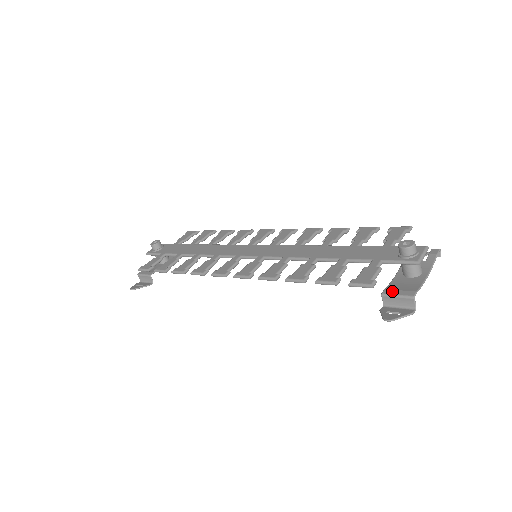
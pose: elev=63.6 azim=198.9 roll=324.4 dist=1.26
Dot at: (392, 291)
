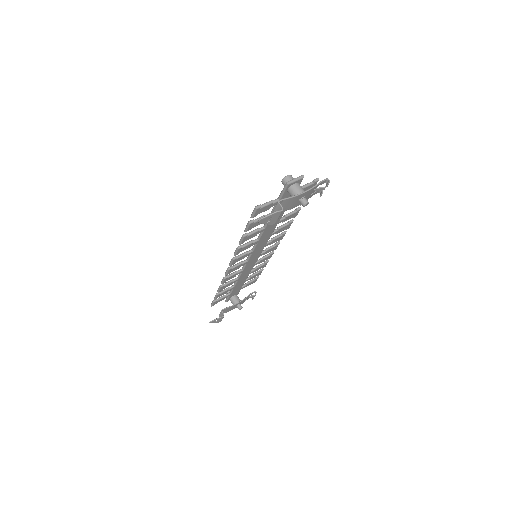
Dot at: occluded
